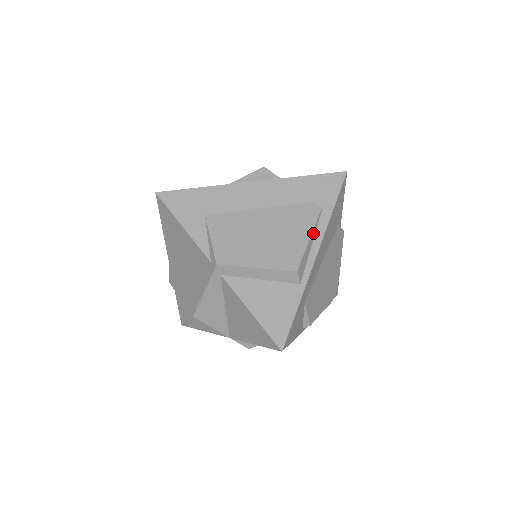
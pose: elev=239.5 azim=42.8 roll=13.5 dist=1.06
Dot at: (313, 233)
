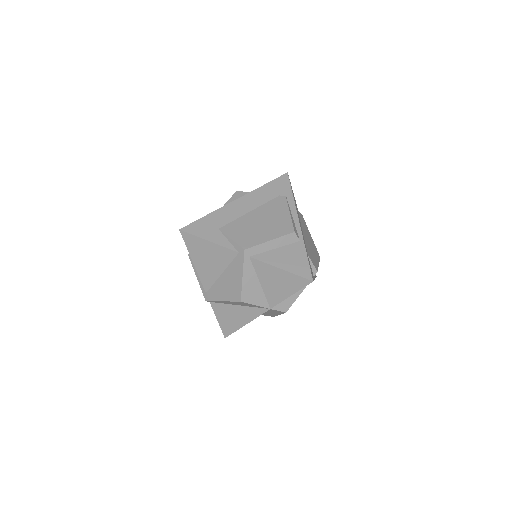
Dot at: (290, 211)
